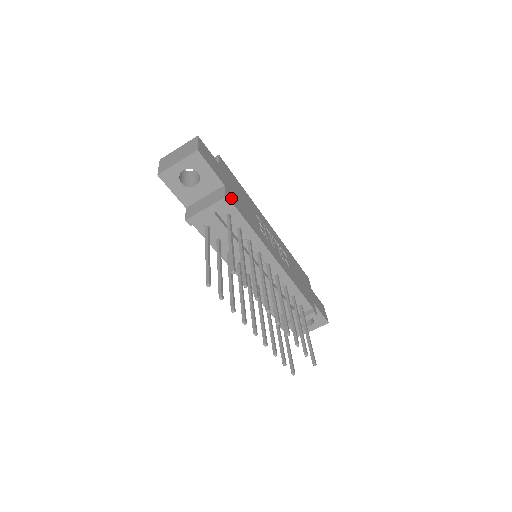
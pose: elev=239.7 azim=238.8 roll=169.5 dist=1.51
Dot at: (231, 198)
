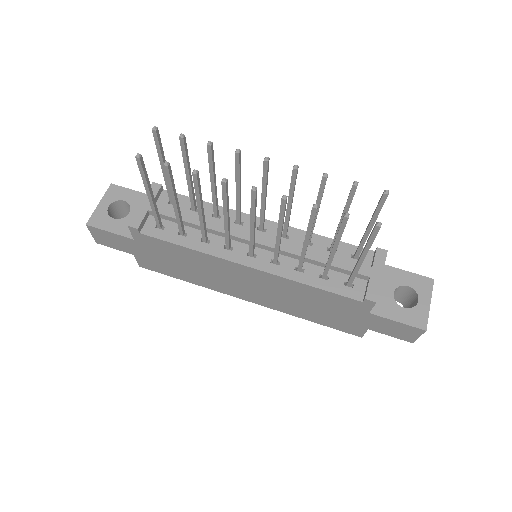
Dot at: occluded
